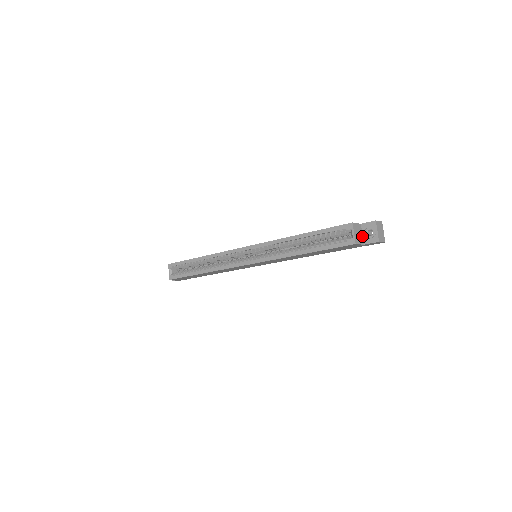
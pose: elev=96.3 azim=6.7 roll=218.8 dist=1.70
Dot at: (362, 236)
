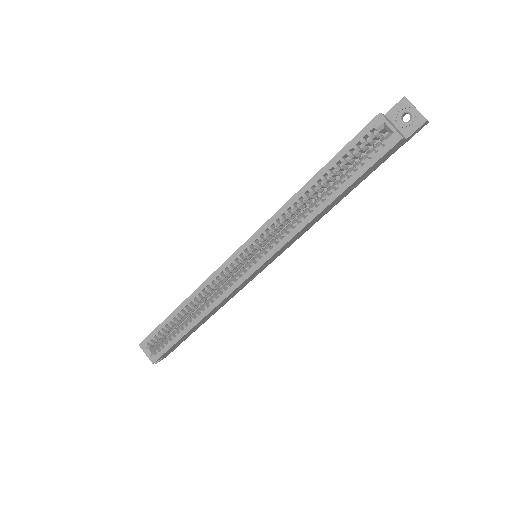
Dot at: (397, 129)
